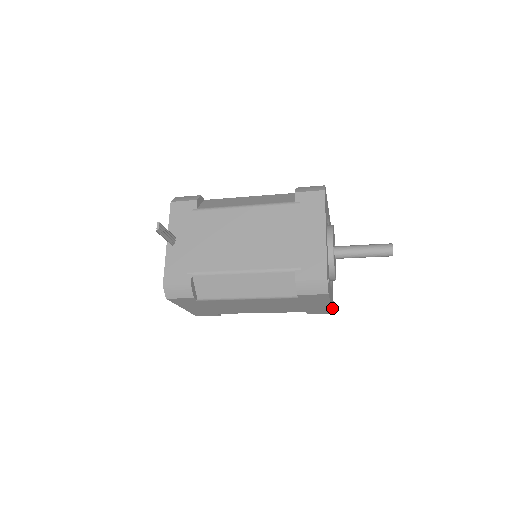
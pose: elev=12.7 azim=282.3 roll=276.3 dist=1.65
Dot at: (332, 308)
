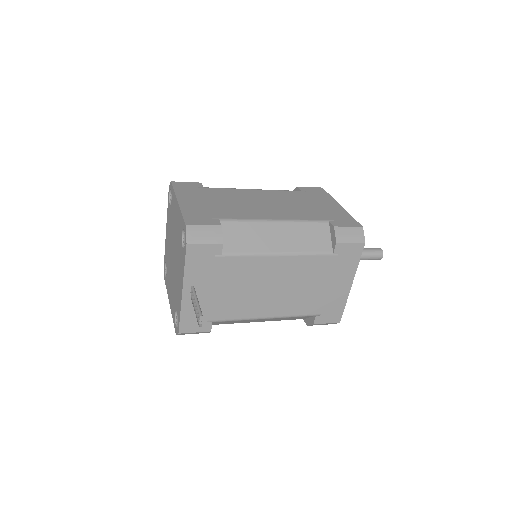
Dot at: occluded
